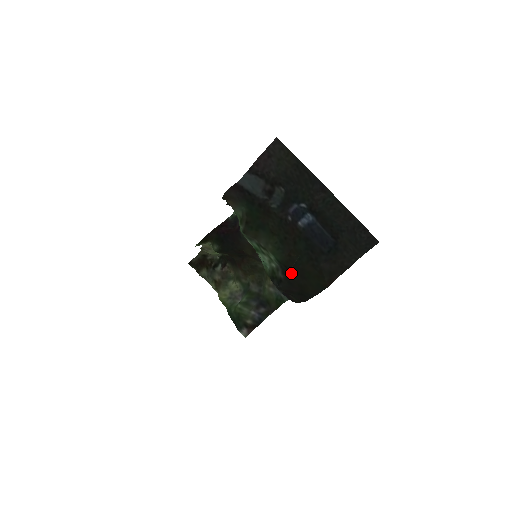
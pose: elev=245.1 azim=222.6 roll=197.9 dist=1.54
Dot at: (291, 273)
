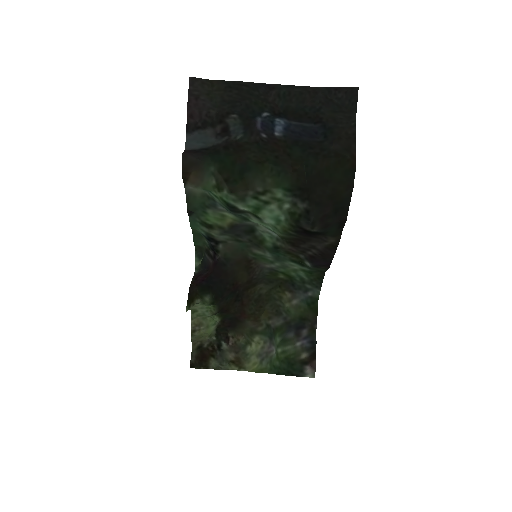
Dot at: (311, 190)
